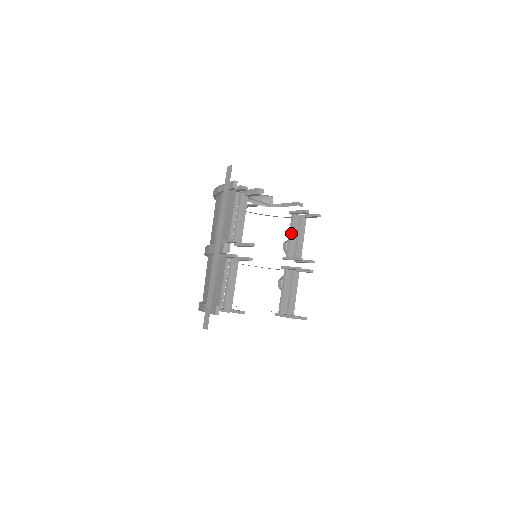
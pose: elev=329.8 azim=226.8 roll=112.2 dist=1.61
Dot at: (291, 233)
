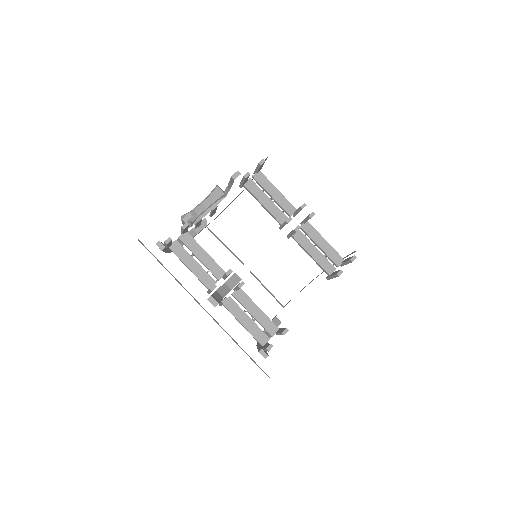
Dot at: (260, 203)
